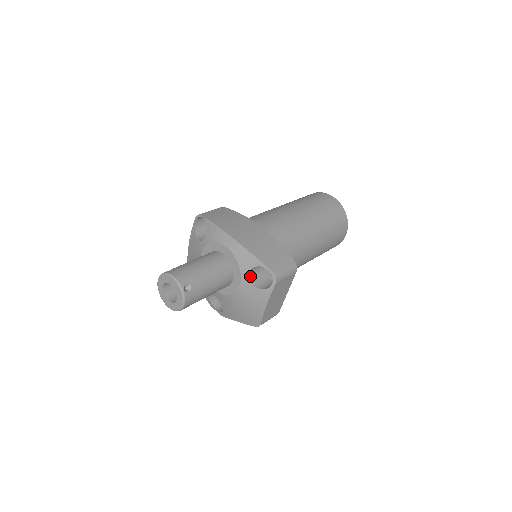
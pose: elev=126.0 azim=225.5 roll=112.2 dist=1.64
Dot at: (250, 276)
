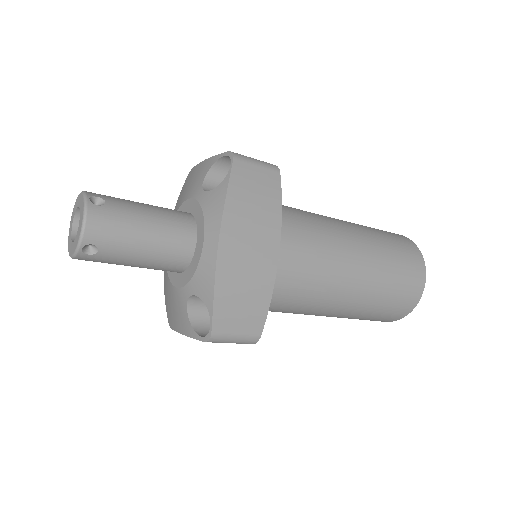
Dot at: (195, 297)
